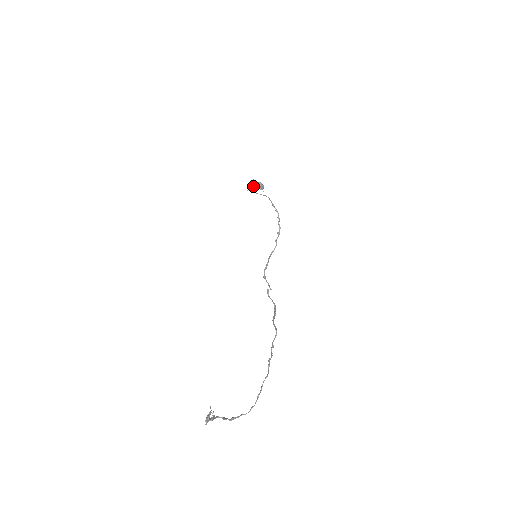
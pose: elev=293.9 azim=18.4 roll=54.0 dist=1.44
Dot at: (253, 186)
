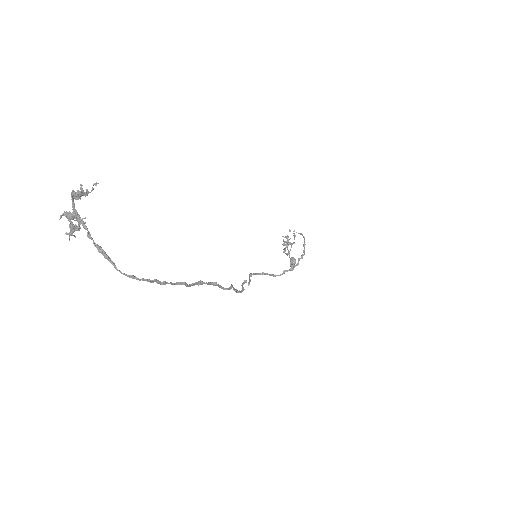
Dot at: occluded
